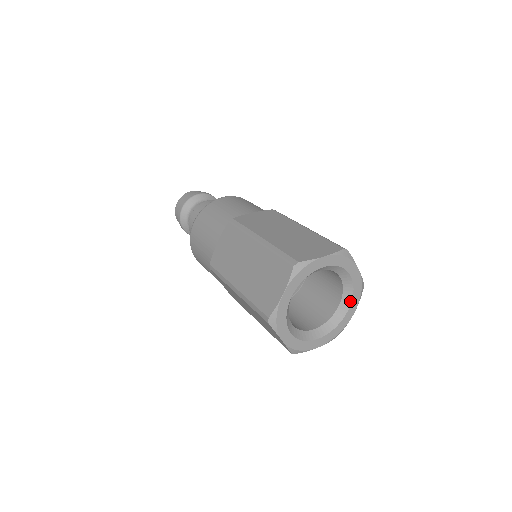
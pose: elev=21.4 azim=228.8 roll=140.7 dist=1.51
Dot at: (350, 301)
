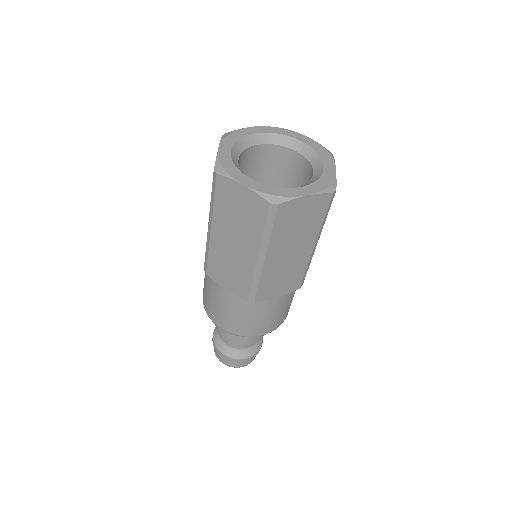
Dot at: (320, 160)
